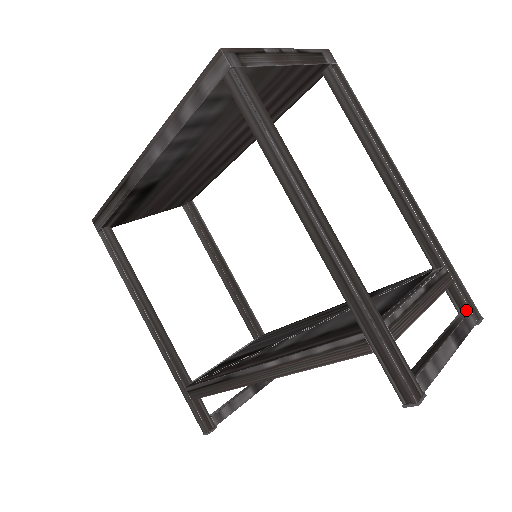
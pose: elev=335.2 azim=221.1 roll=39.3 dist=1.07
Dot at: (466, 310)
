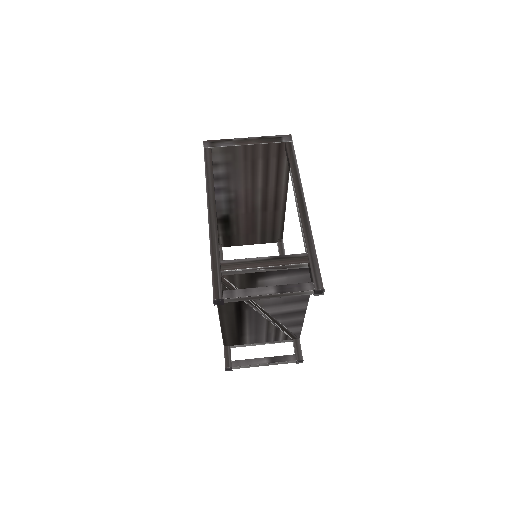
Dot at: (312, 282)
